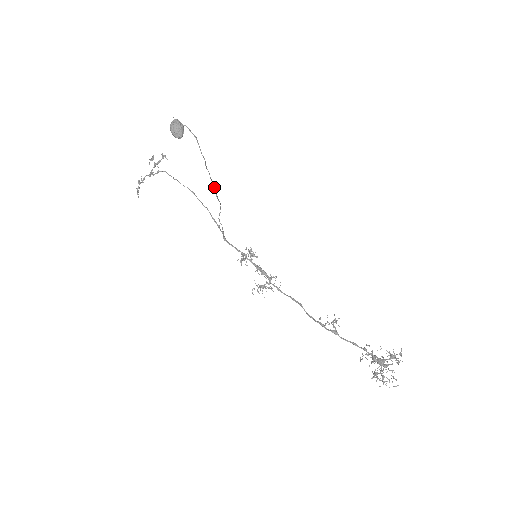
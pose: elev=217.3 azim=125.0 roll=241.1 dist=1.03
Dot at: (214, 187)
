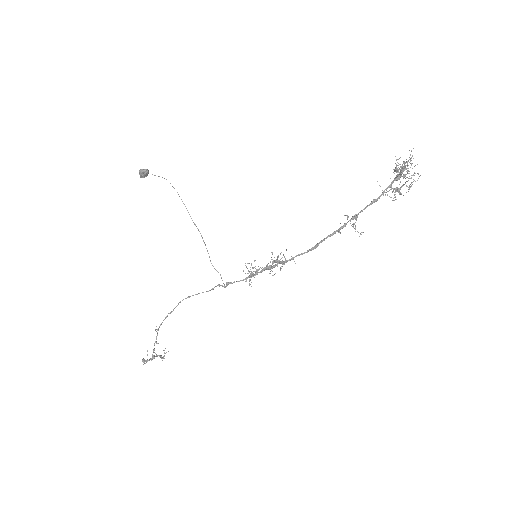
Dot at: occluded
